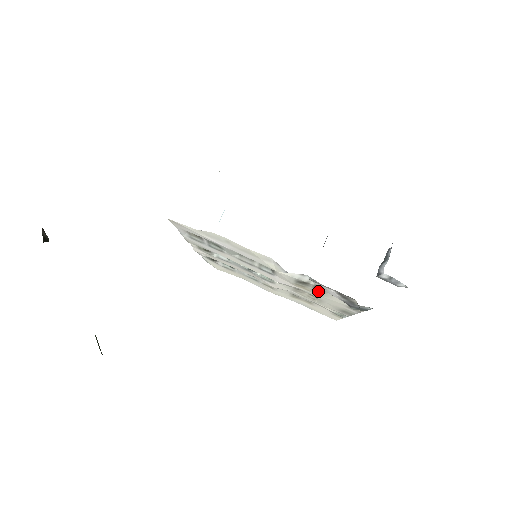
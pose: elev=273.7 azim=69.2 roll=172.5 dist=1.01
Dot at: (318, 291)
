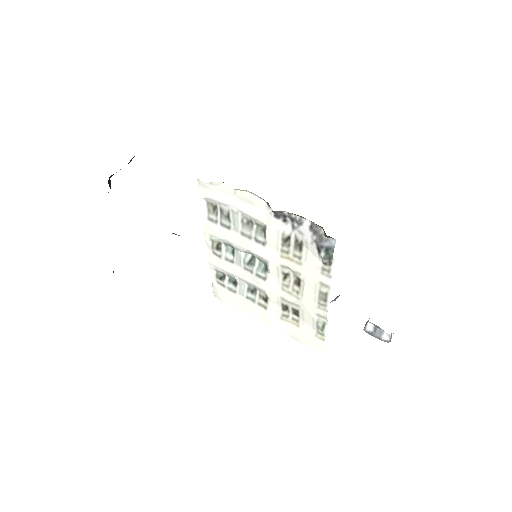
Dot at: (298, 252)
